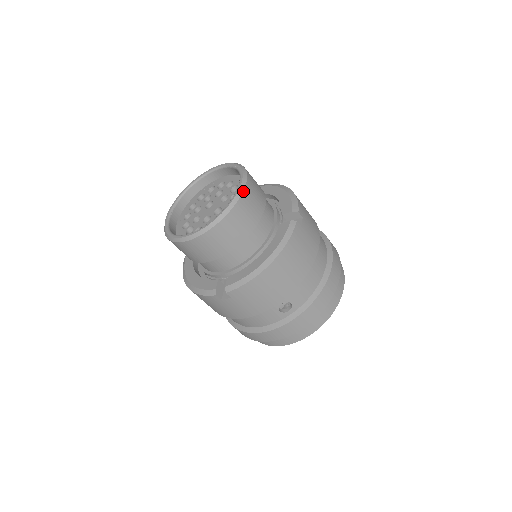
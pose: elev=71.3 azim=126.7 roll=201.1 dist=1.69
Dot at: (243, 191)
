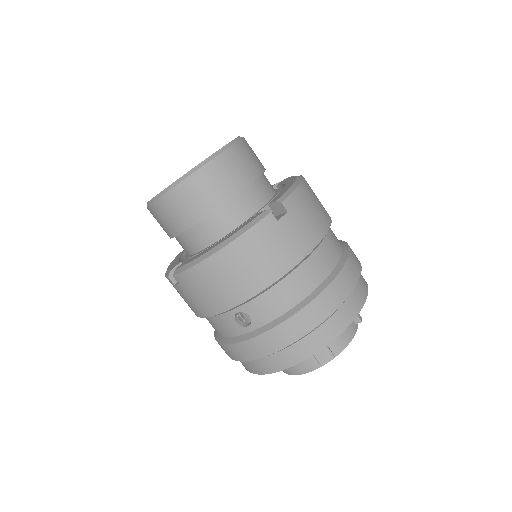
Dot at: (211, 160)
